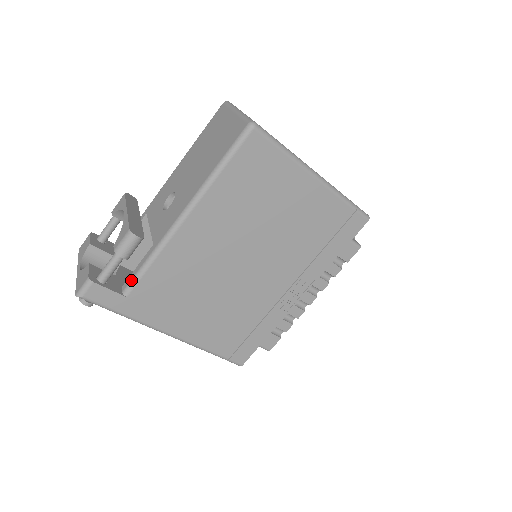
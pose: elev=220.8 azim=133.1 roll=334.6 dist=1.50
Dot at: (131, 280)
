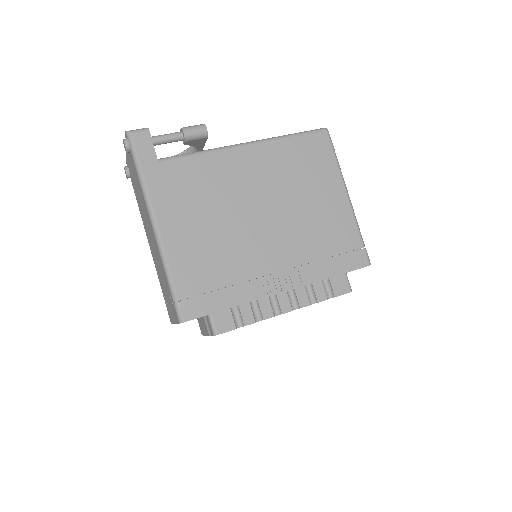
Dot at: (172, 156)
